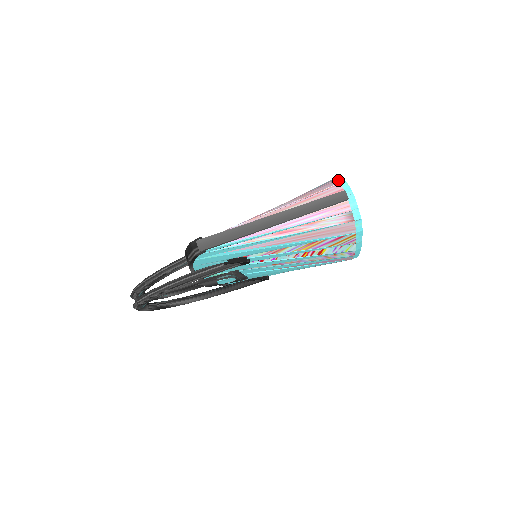
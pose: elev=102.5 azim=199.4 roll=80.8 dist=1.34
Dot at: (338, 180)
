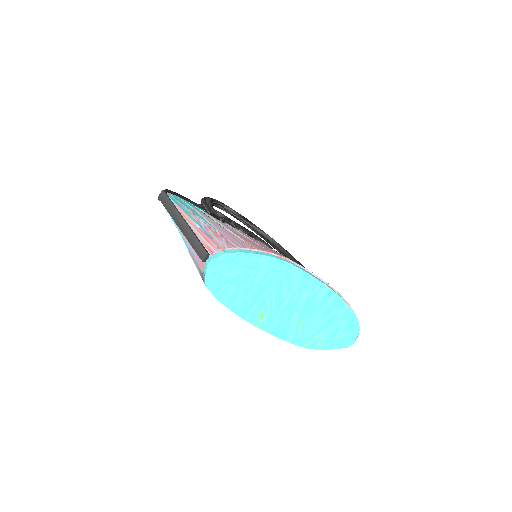
Dot at: (238, 249)
